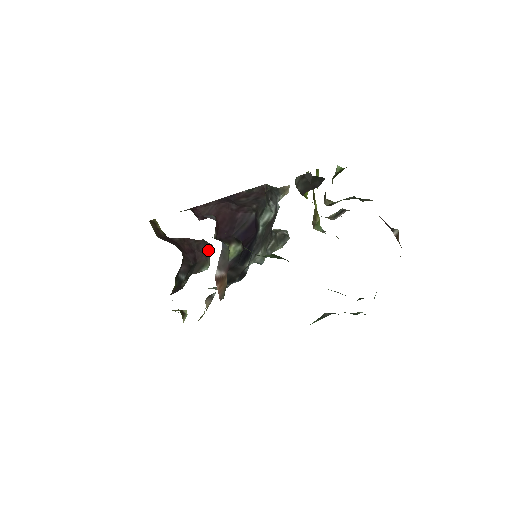
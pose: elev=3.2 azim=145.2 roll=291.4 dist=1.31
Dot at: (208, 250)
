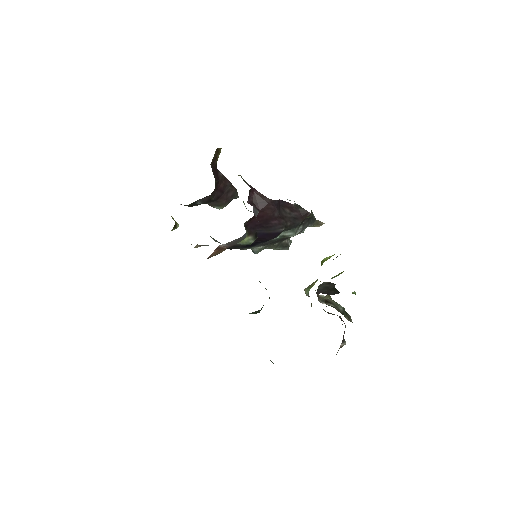
Dot at: (232, 198)
